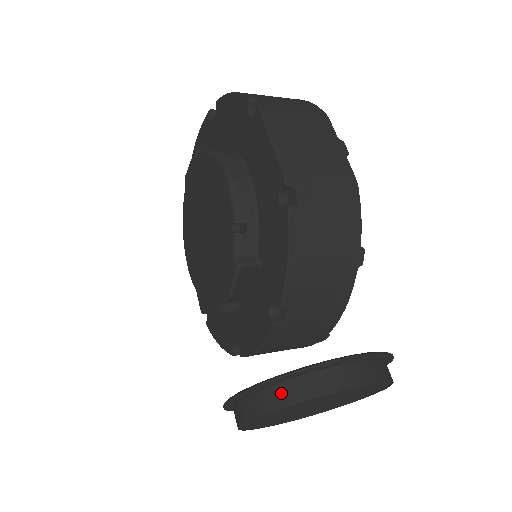
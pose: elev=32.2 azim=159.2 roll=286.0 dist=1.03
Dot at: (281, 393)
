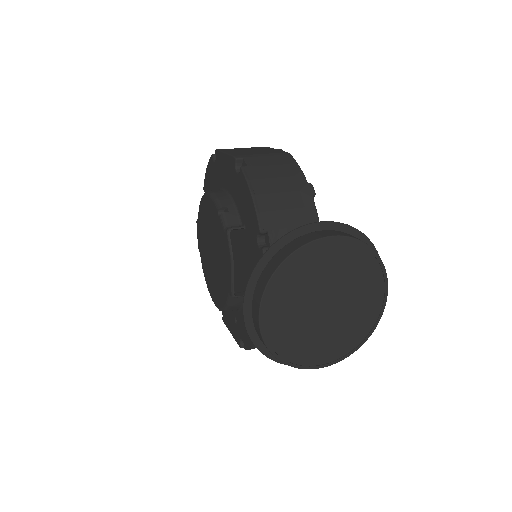
Dot at: (272, 264)
